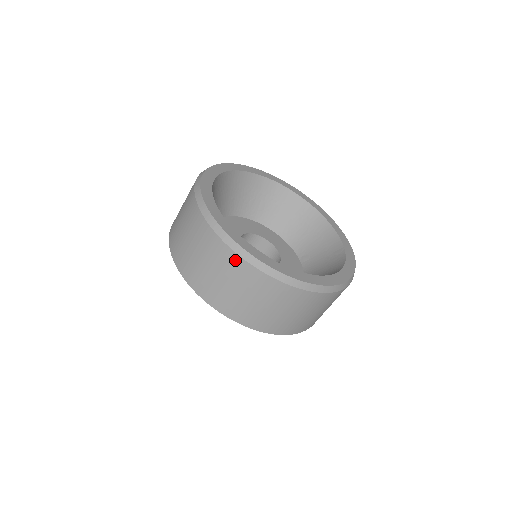
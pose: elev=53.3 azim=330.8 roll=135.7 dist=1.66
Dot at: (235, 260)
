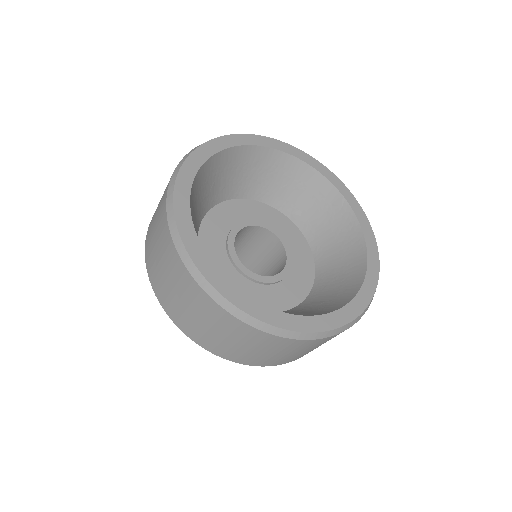
Dot at: (300, 343)
